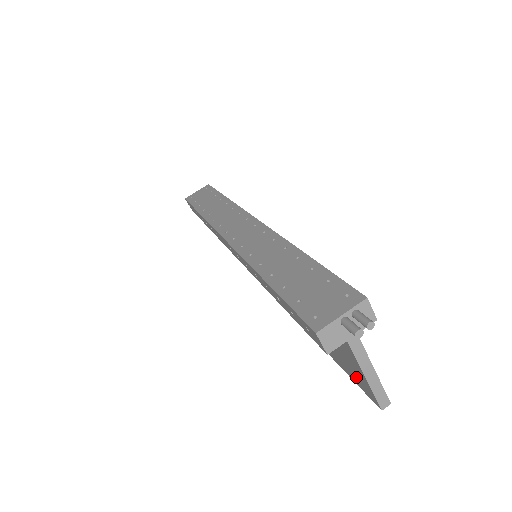
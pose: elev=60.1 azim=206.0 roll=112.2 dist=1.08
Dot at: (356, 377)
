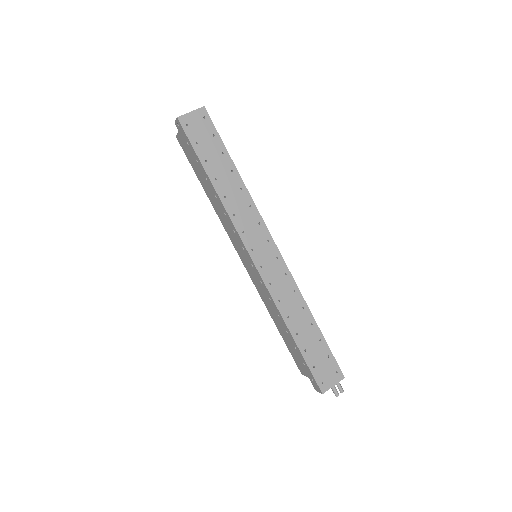
Dot at: (300, 364)
